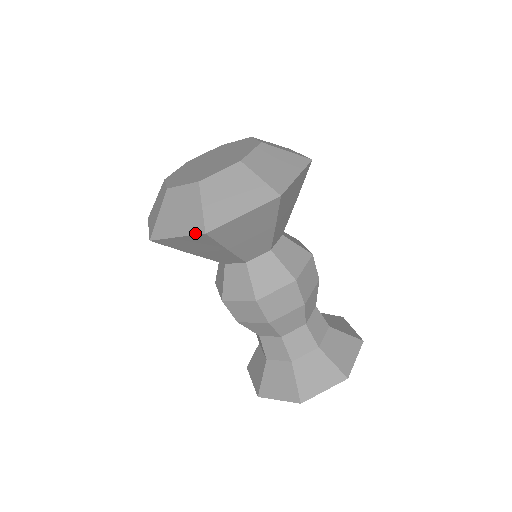
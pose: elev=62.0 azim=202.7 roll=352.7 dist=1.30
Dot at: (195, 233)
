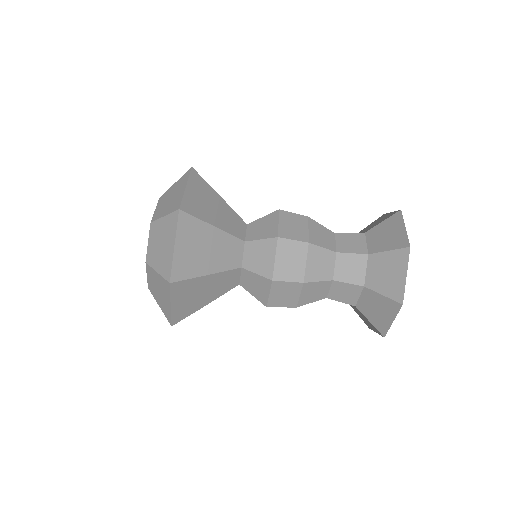
Dot at: (169, 290)
